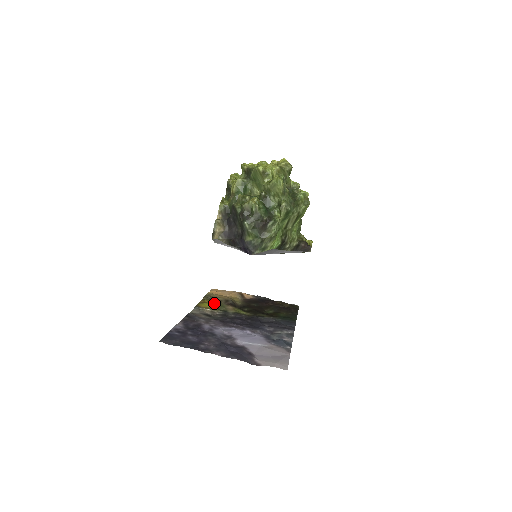
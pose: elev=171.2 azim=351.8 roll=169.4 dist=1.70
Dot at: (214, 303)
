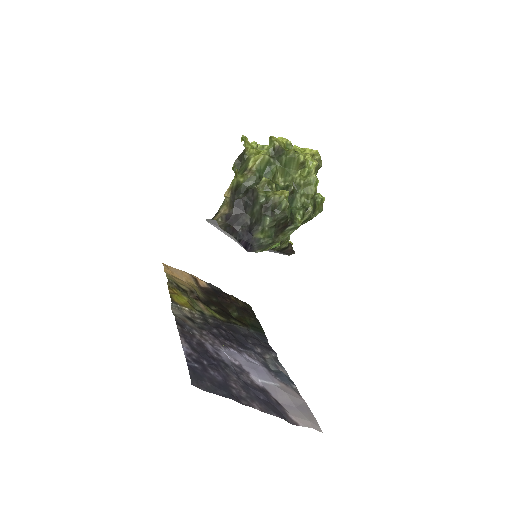
Dot at: (185, 296)
